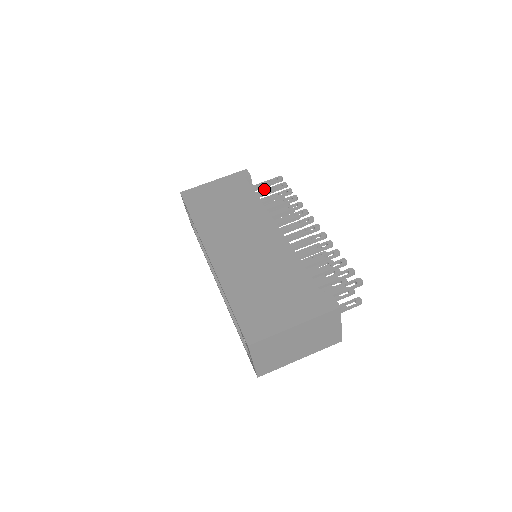
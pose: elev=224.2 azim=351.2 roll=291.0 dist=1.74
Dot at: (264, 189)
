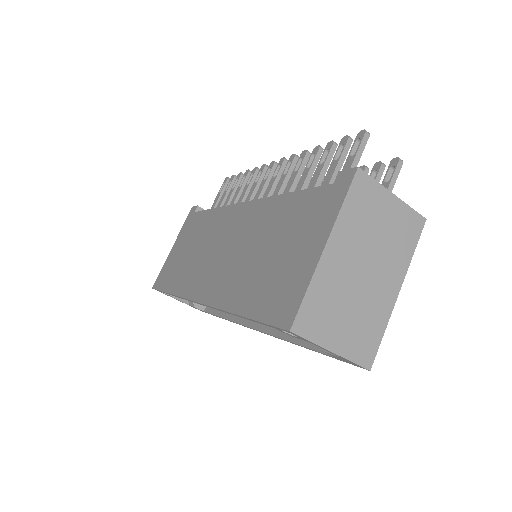
Dot at: (219, 202)
